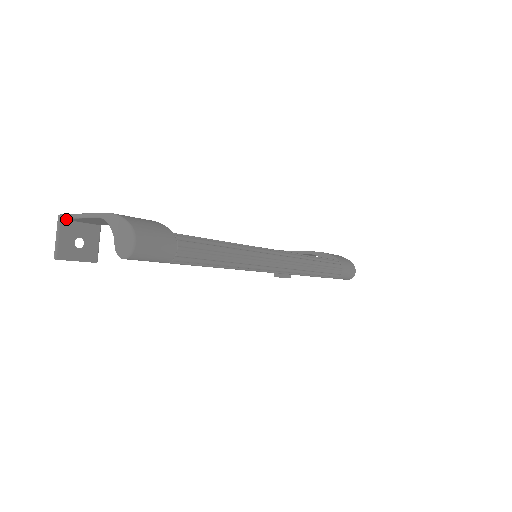
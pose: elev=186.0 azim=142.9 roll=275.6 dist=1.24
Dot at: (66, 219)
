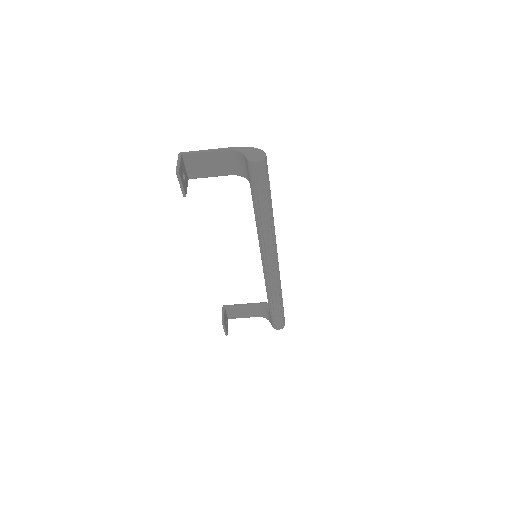
Dot at: (185, 156)
